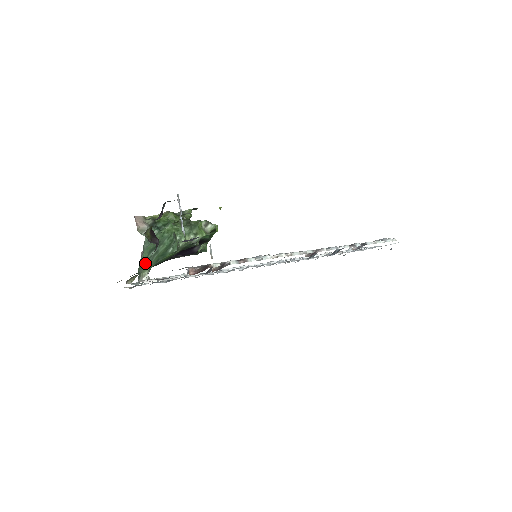
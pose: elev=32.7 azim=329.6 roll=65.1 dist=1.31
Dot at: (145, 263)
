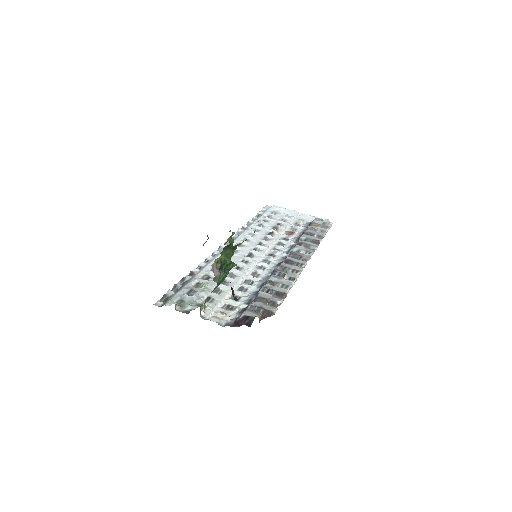
Dot at: occluded
